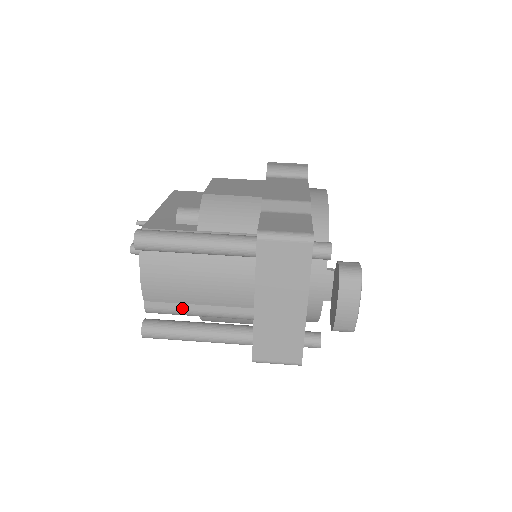
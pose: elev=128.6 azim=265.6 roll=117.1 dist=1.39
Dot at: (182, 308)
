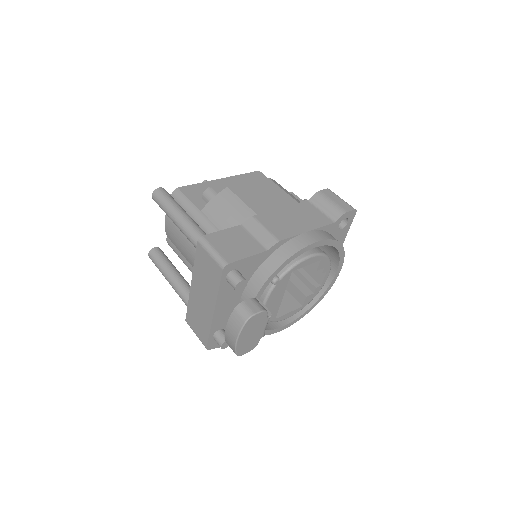
Dot at: (181, 256)
